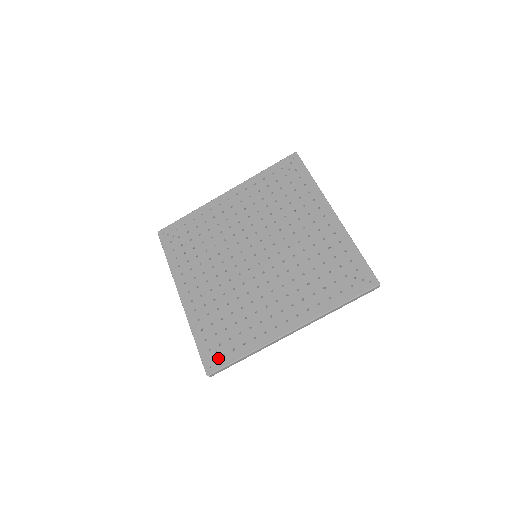
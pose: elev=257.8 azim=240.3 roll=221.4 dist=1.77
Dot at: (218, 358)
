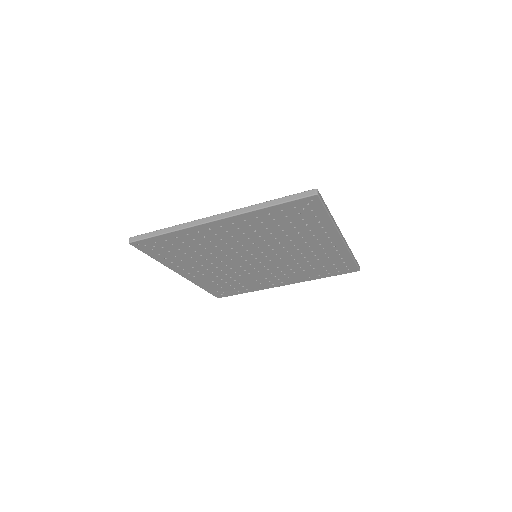
Dot at: (226, 294)
